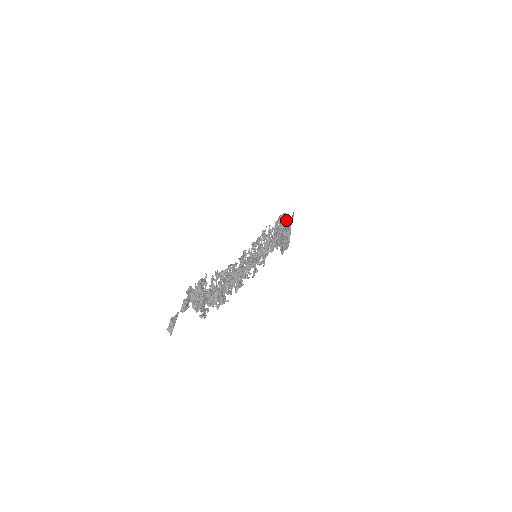
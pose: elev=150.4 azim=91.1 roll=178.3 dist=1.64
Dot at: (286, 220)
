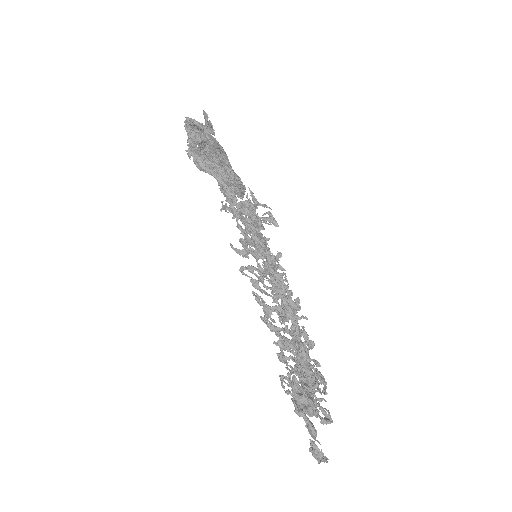
Dot at: (215, 142)
